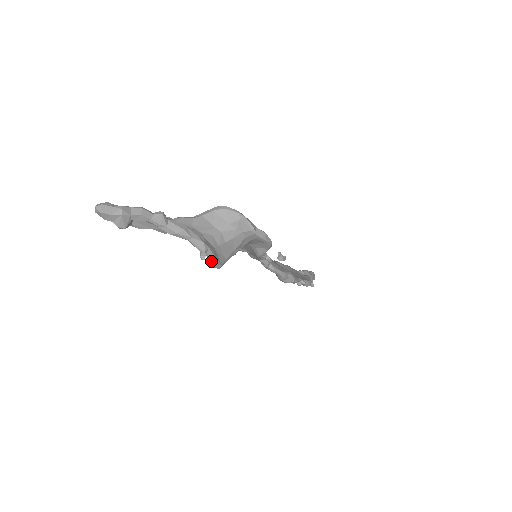
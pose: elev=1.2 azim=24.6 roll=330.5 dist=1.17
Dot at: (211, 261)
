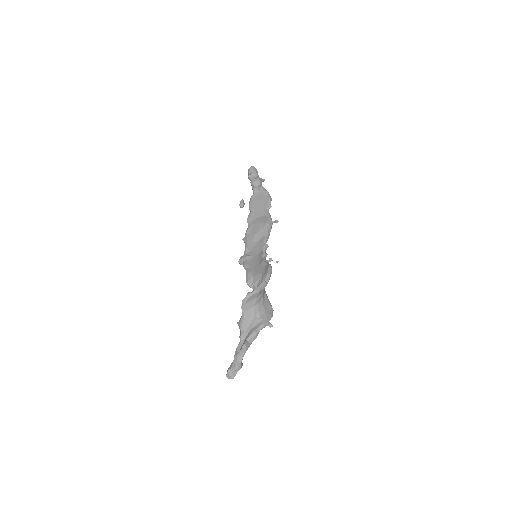
Dot at: occluded
